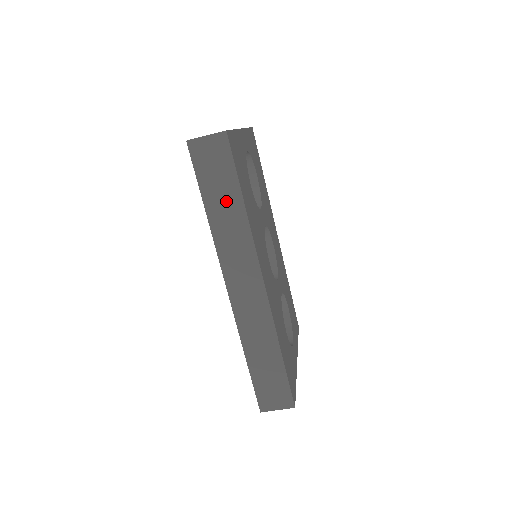
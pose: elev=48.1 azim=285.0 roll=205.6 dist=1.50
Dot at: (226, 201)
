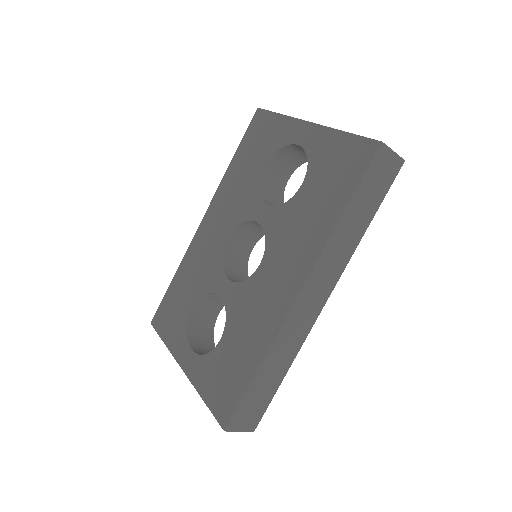
Dot at: (361, 216)
